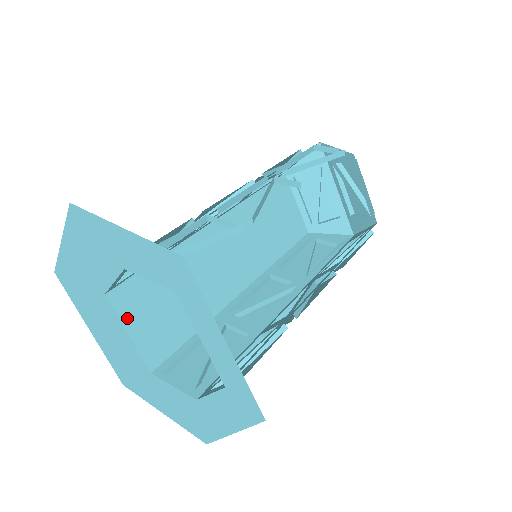
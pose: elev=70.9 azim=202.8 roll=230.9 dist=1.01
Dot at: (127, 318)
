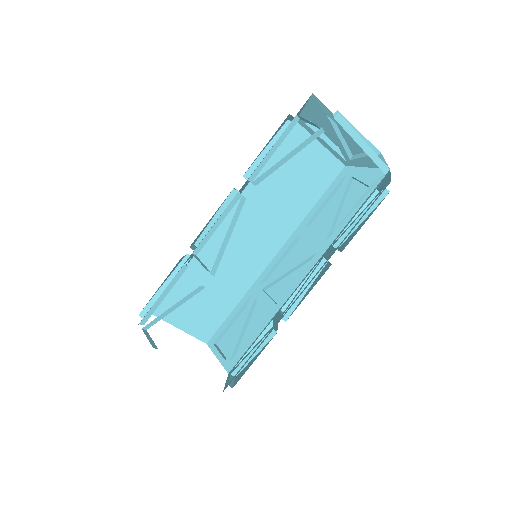
Dot at: (173, 320)
